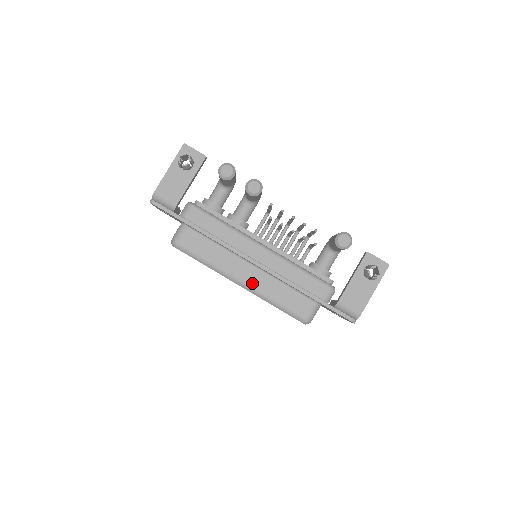
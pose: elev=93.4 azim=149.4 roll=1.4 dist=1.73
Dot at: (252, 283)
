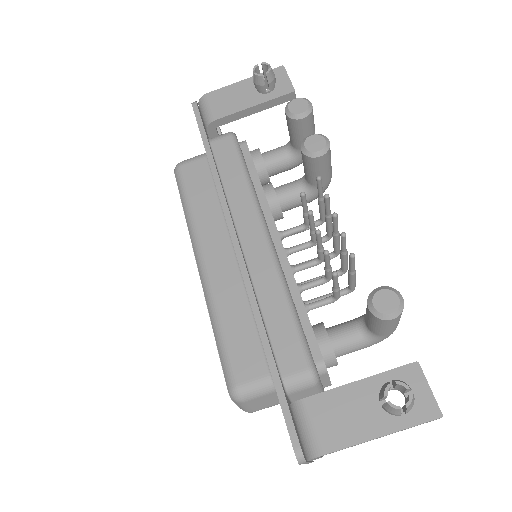
Dot at: (214, 276)
